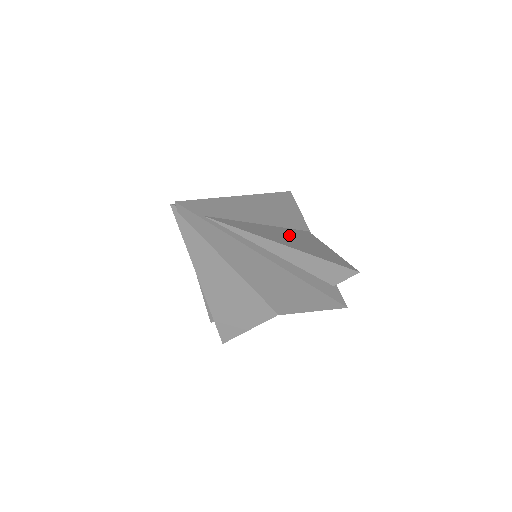
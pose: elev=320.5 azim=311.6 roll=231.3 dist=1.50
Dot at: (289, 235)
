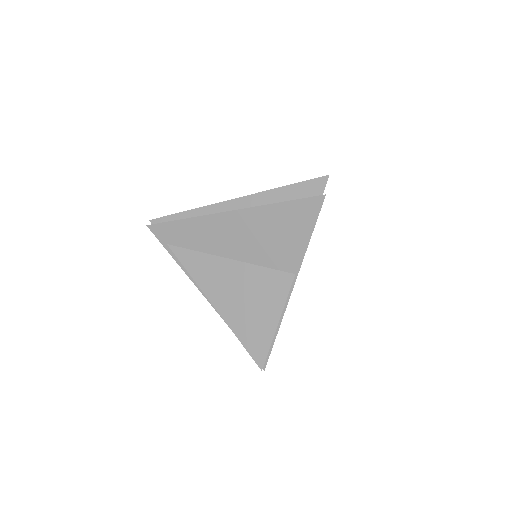
Dot at: (245, 285)
